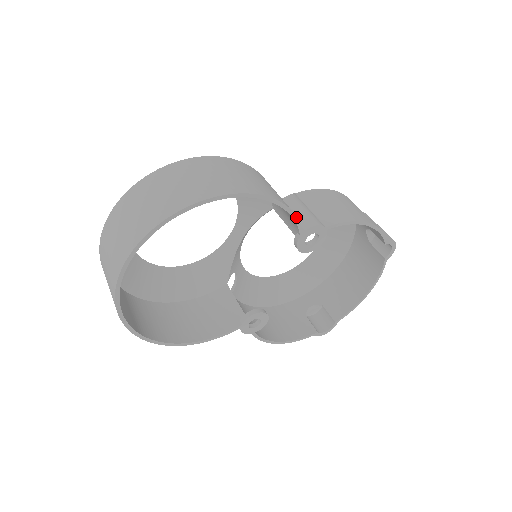
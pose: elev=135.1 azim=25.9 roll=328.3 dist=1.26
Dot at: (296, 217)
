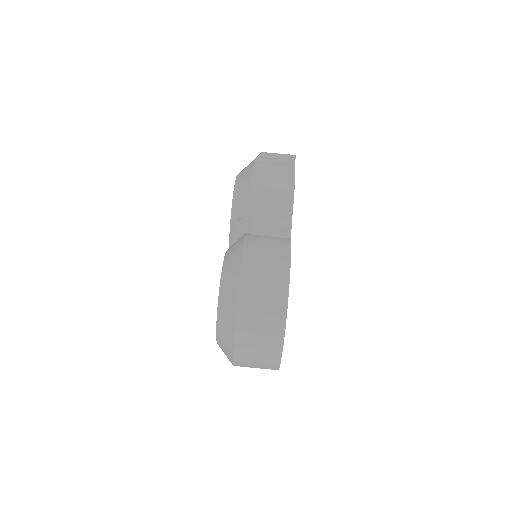
Dot at: occluded
